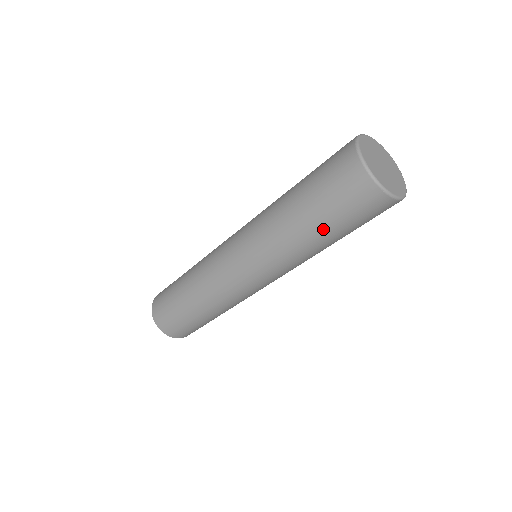
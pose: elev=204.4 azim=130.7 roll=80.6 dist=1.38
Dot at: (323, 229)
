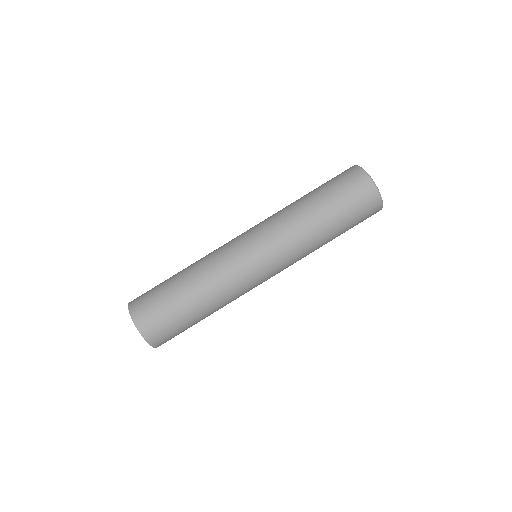
Dot at: (333, 218)
